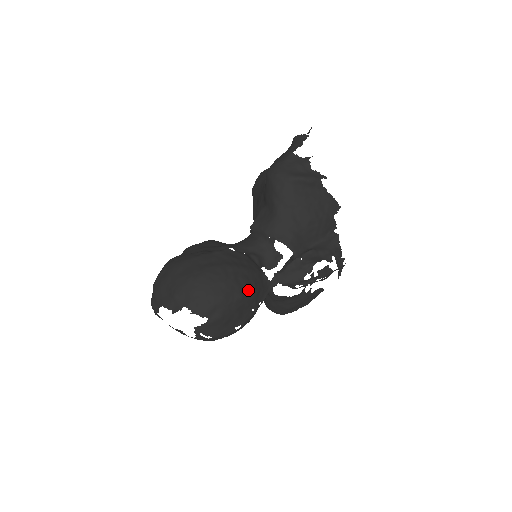
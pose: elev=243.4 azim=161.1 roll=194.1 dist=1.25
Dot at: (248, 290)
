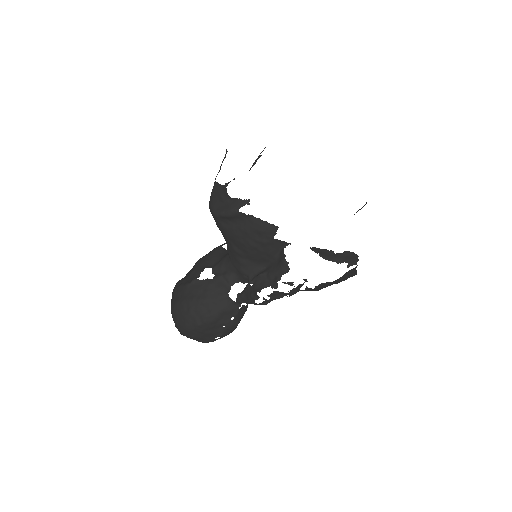
Dot at: (204, 319)
